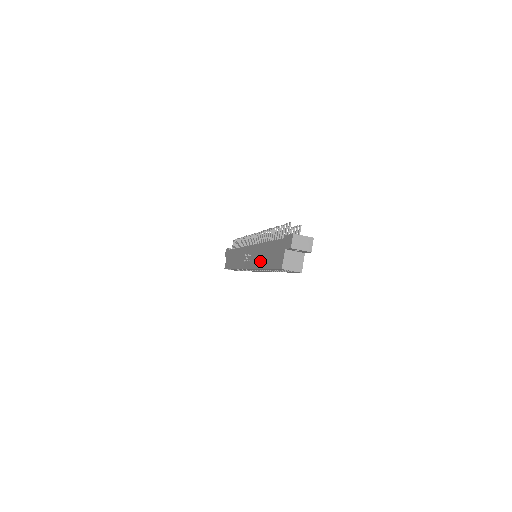
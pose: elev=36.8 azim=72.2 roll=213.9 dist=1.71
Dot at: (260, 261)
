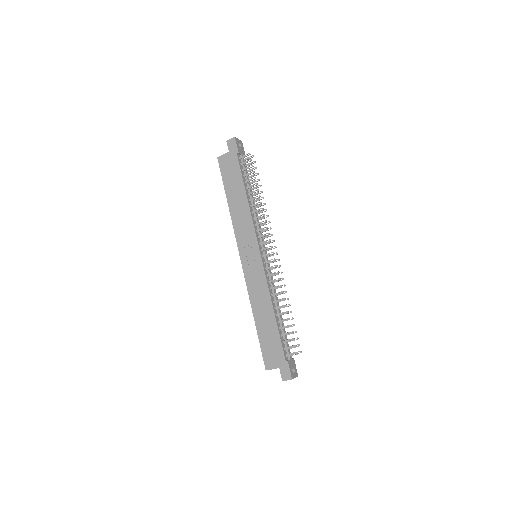
Dot at: (257, 306)
